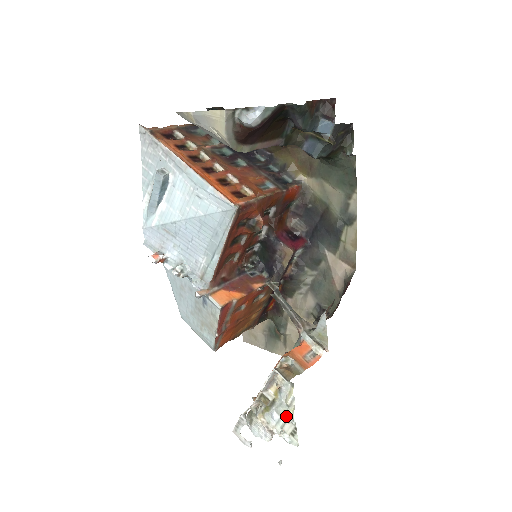
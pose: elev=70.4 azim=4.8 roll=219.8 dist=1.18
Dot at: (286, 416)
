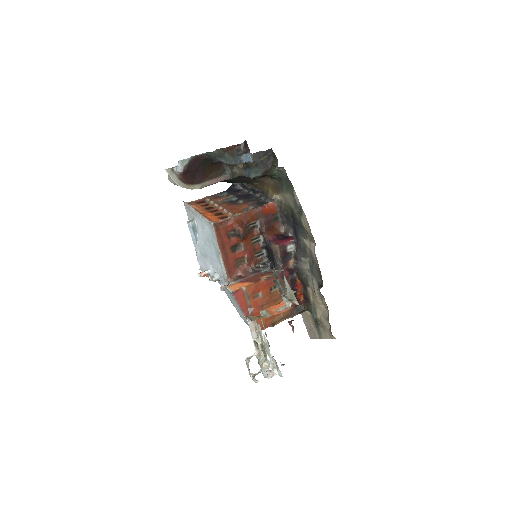
Dot at: (270, 354)
